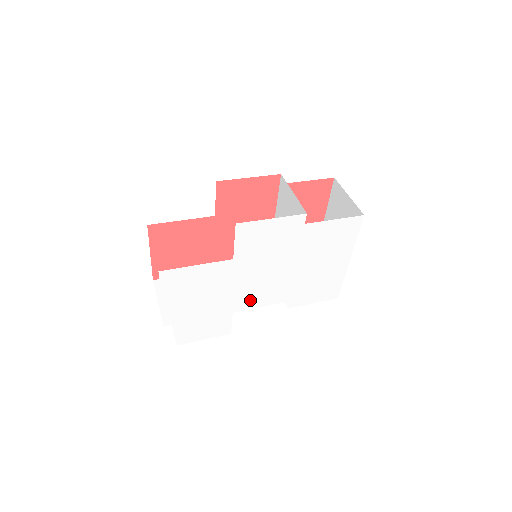
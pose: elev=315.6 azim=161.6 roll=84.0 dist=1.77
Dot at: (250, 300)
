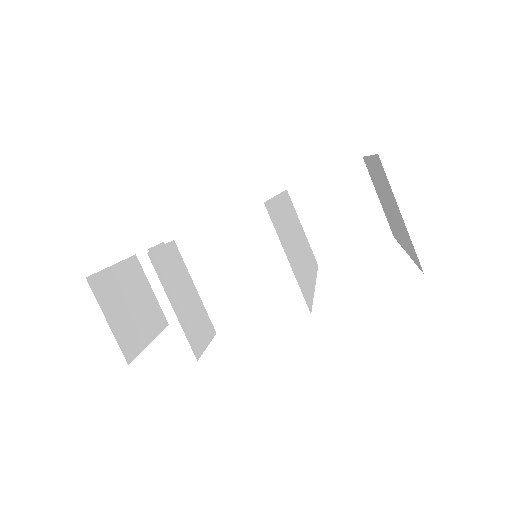
Dot at: occluded
